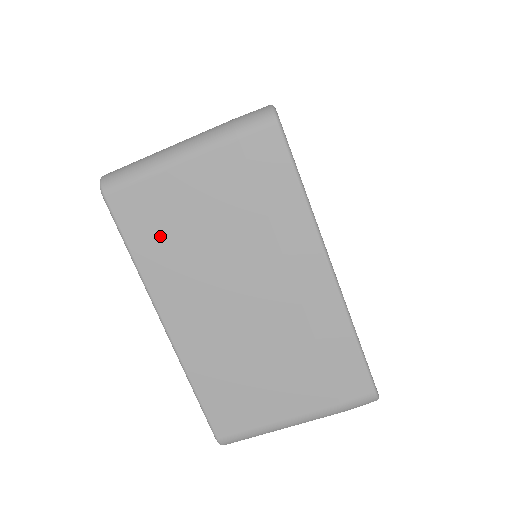
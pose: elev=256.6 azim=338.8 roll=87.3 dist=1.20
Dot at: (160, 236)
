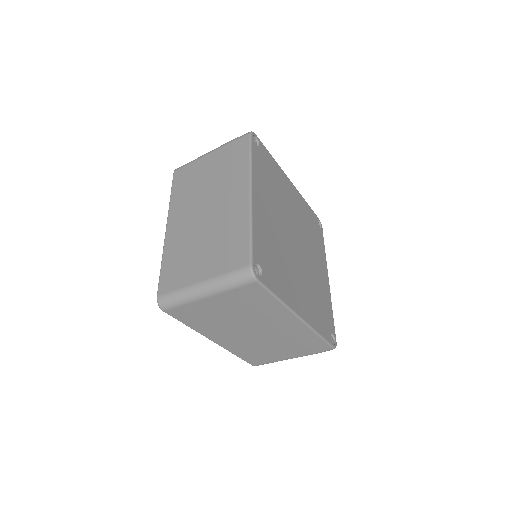
Dot at: (185, 185)
